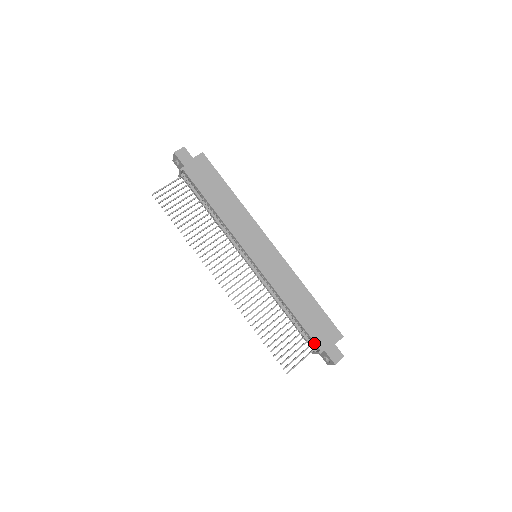
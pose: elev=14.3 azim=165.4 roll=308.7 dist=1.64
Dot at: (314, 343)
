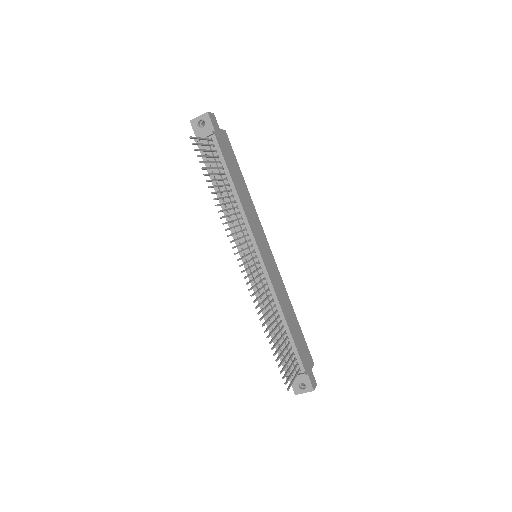
Dot at: (300, 363)
